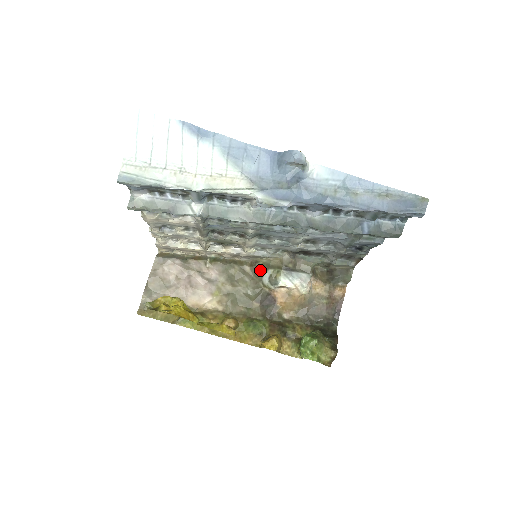
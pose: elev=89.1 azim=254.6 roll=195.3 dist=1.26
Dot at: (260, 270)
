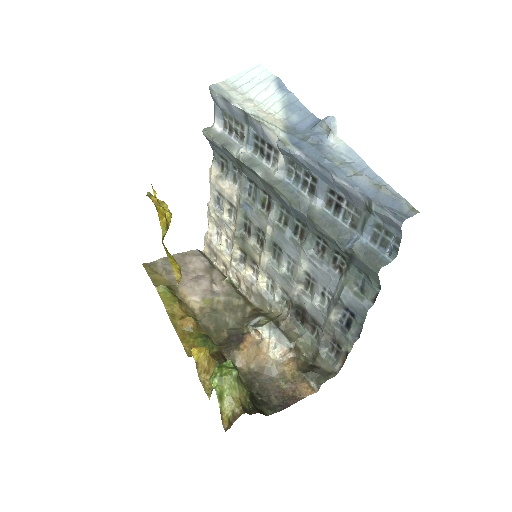
Dot at: (256, 315)
